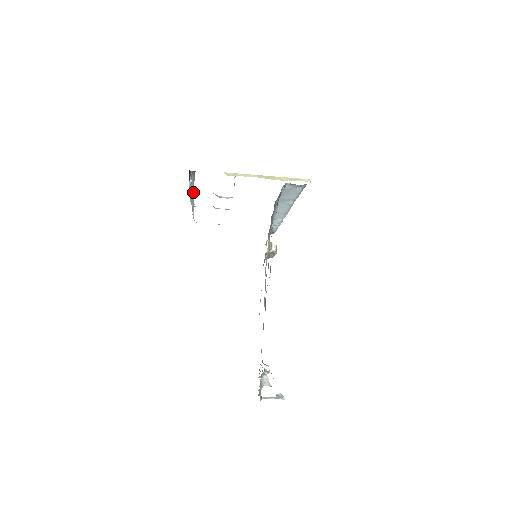
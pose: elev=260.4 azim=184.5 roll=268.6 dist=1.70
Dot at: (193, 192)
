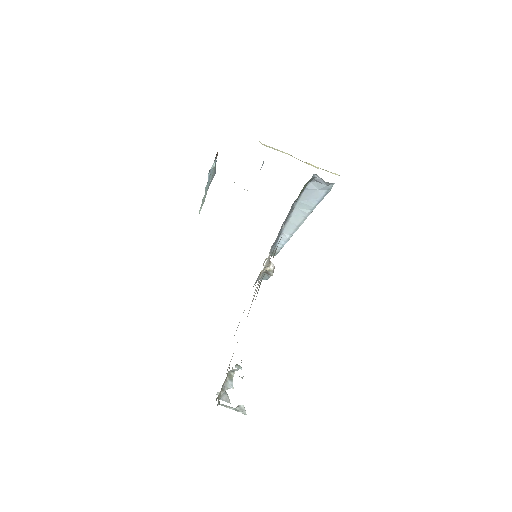
Dot at: (207, 190)
